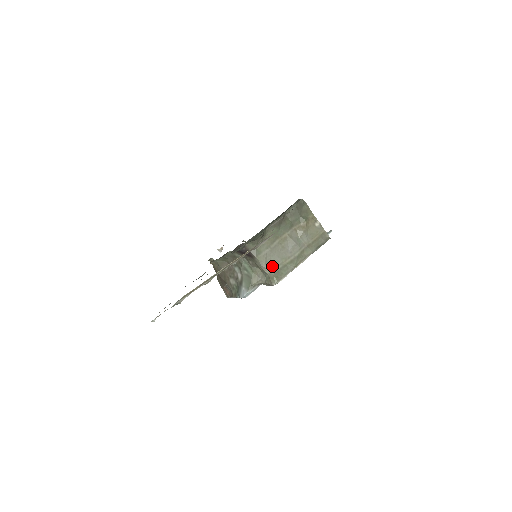
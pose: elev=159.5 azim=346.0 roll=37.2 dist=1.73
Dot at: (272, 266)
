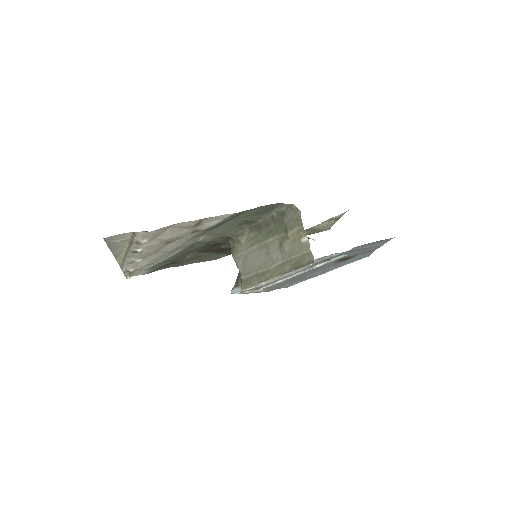
Dot at: (245, 271)
